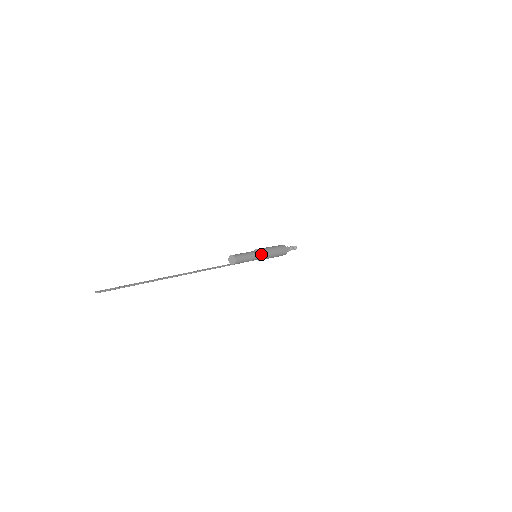
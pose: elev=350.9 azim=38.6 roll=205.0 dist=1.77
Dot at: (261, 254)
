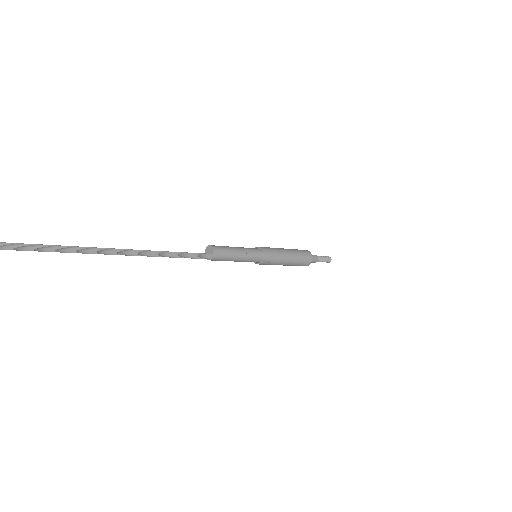
Dot at: (259, 248)
